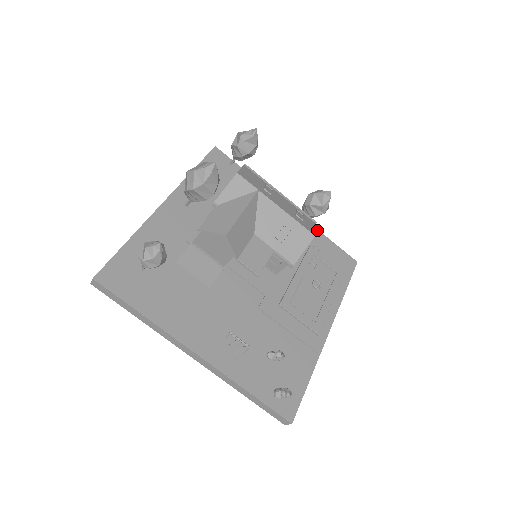
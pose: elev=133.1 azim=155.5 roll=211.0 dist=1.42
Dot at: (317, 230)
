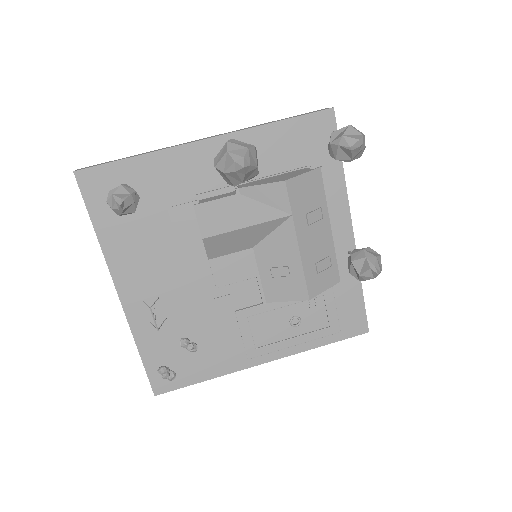
Dot at: occluded
